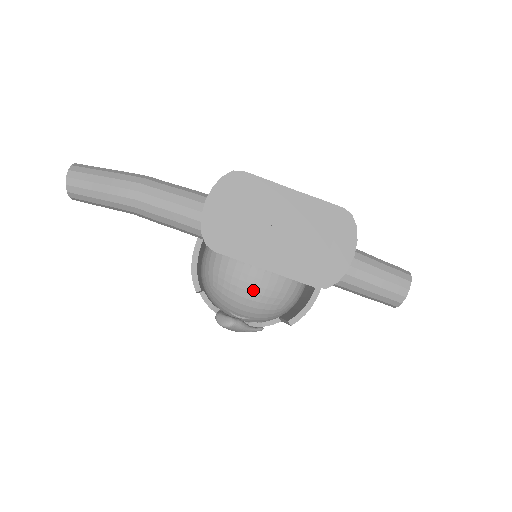
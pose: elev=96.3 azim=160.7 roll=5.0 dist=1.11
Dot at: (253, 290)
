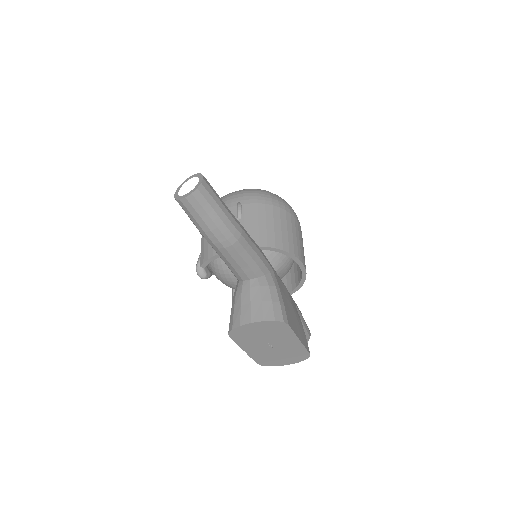
Dot at: (233, 285)
